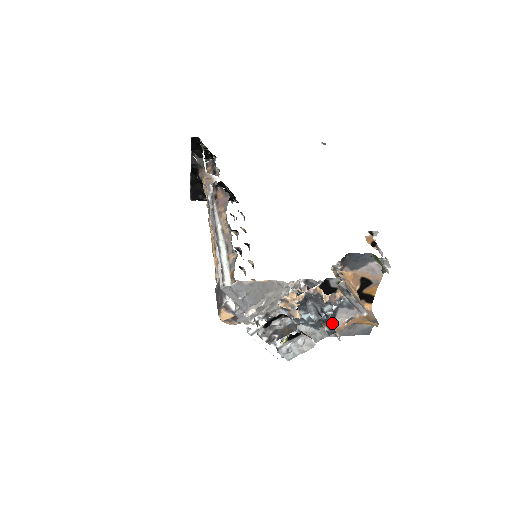
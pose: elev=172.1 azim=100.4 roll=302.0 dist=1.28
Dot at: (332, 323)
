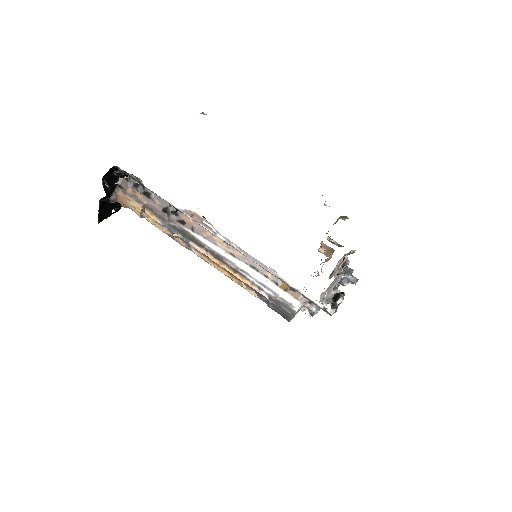
Dot at: (333, 272)
